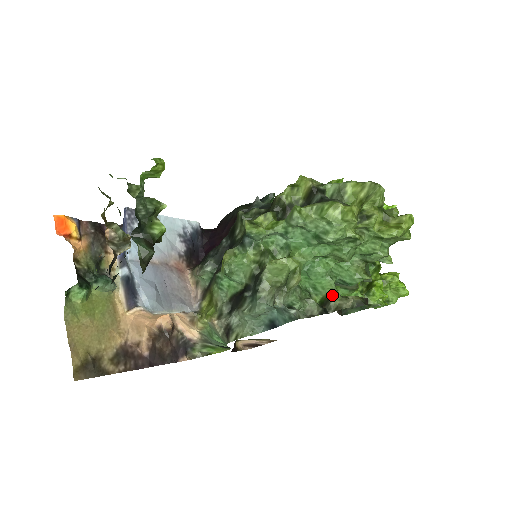
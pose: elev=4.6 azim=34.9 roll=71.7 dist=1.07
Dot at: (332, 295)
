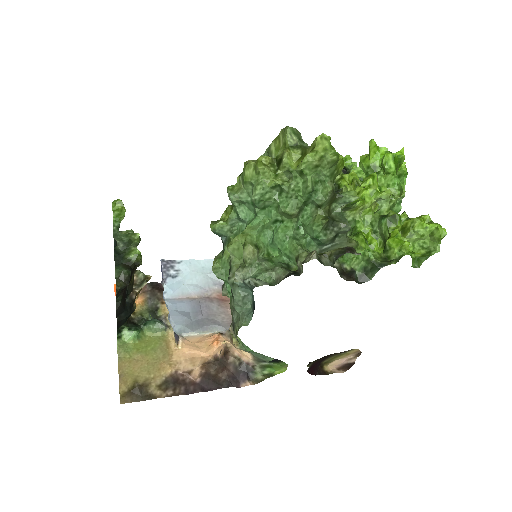
Dot at: (298, 255)
